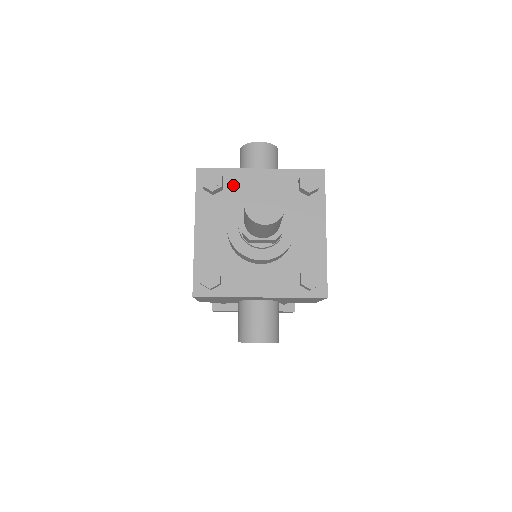
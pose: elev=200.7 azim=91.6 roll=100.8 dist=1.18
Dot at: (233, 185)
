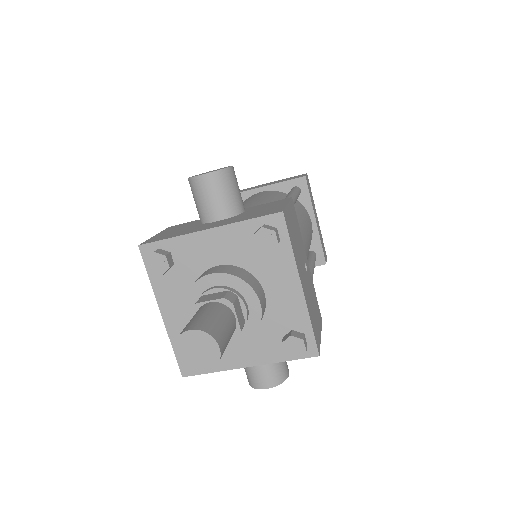
Dot at: (183, 256)
